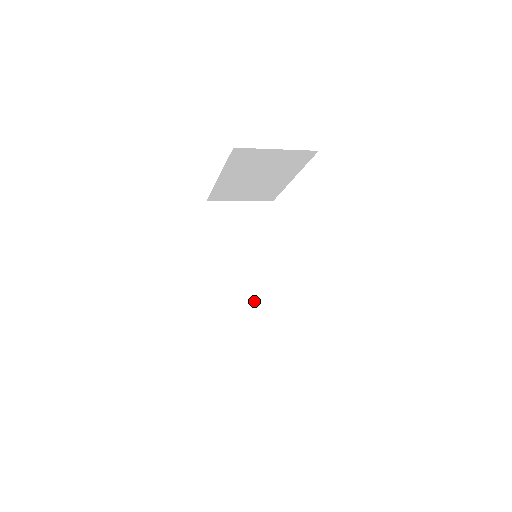
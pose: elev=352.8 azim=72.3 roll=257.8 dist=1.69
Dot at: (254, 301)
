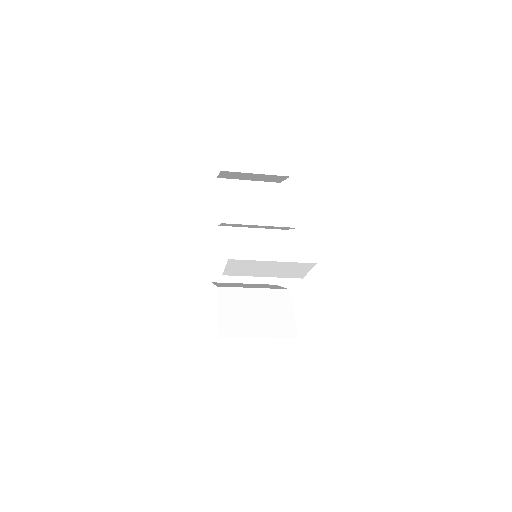
Dot at: (275, 336)
